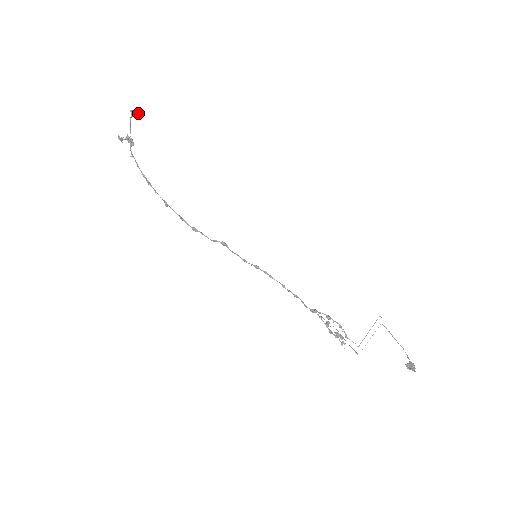
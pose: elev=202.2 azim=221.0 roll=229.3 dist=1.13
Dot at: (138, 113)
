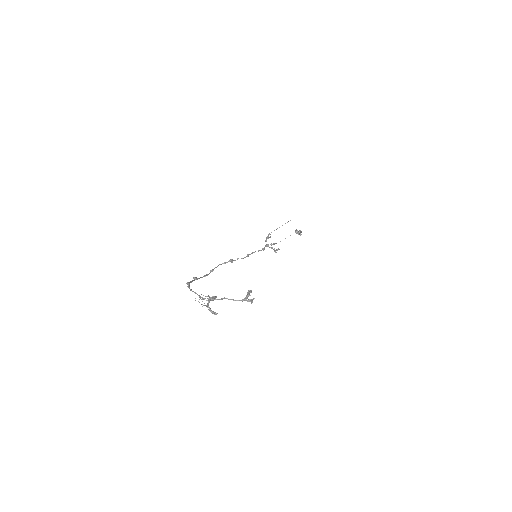
Dot at: occluded
